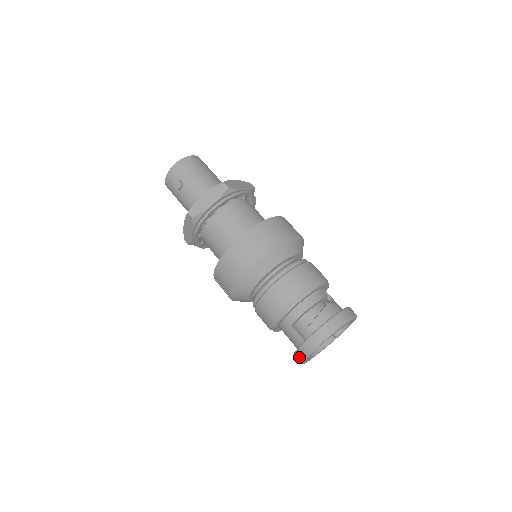
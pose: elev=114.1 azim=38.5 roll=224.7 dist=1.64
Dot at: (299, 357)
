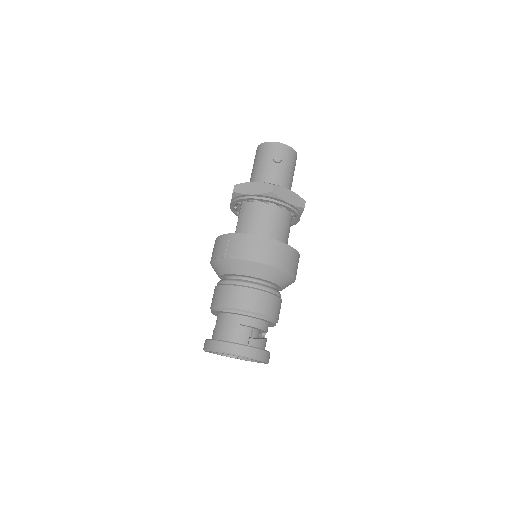
Dot at: (220, 346)
